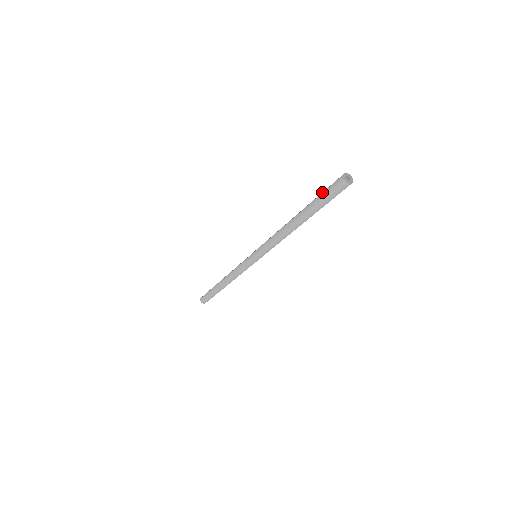
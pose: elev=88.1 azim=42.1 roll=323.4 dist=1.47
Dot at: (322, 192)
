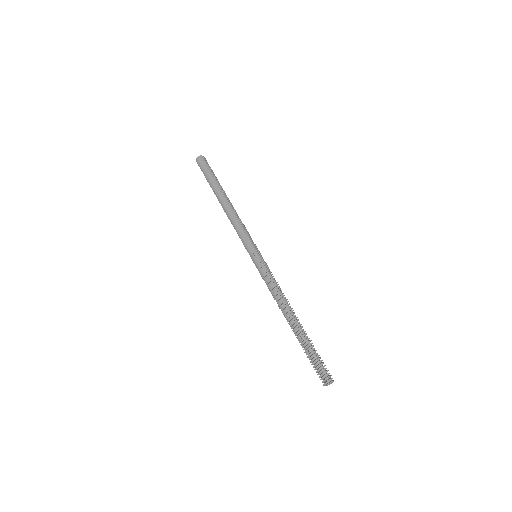
Dot at: (315, 358)
